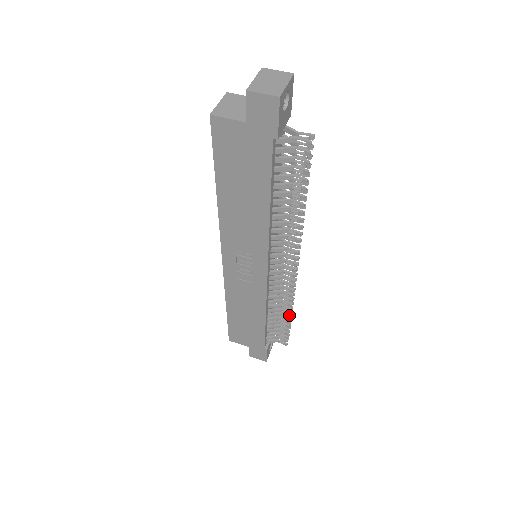
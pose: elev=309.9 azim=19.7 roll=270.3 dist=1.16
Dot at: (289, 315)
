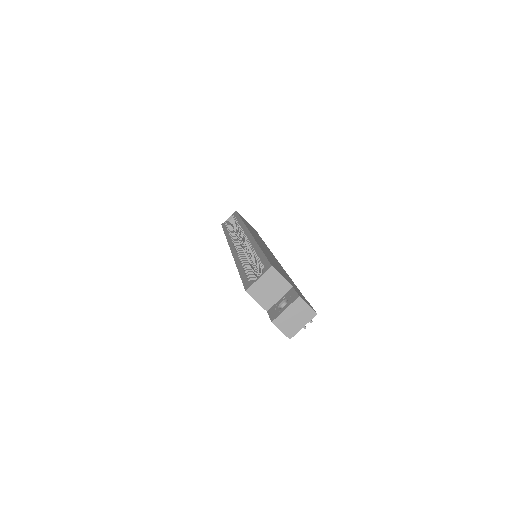
Dot at: occluded
